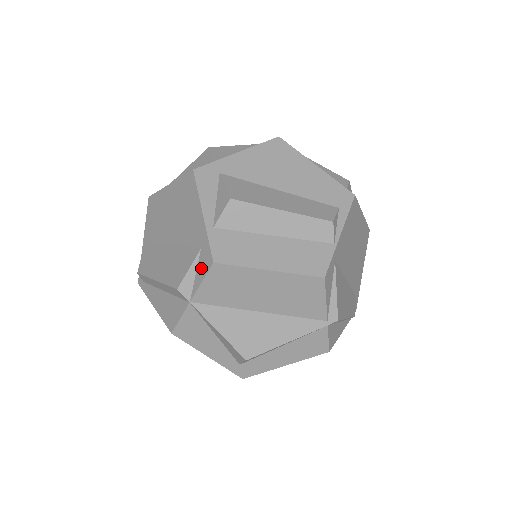
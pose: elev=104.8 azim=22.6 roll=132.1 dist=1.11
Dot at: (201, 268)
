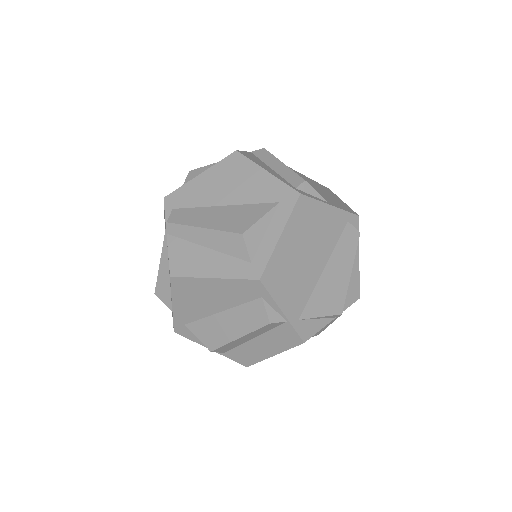
Dot at: occluded
